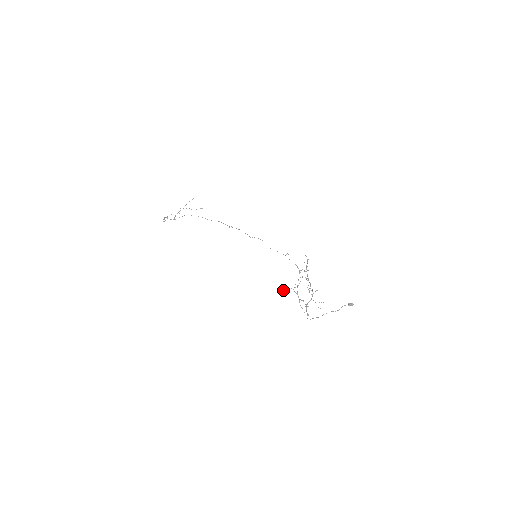
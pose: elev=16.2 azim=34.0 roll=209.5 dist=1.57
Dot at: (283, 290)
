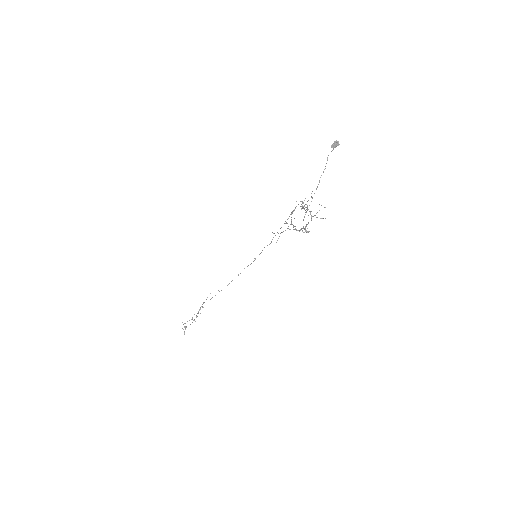
Dot at: occluded
